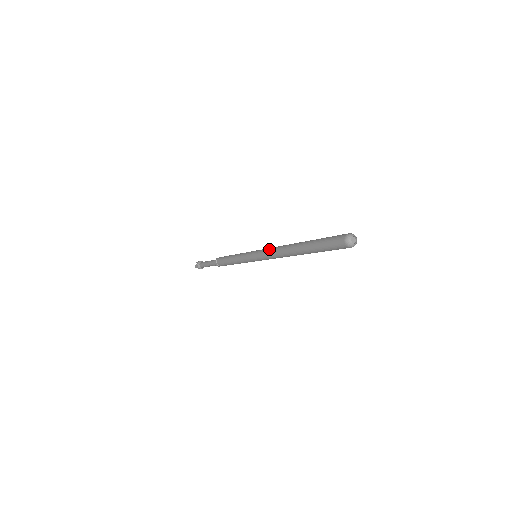
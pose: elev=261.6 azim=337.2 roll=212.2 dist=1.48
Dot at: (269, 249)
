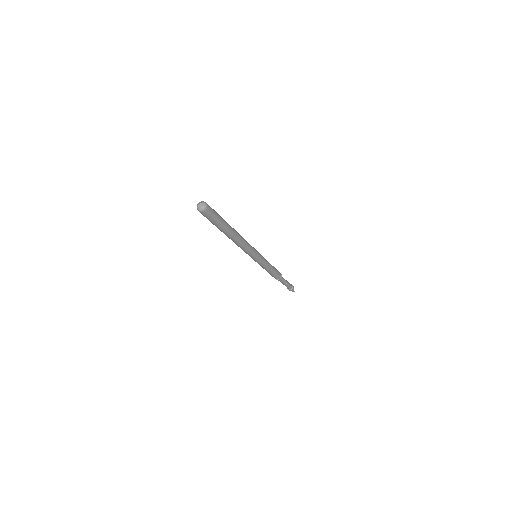
Dot at: occluded
